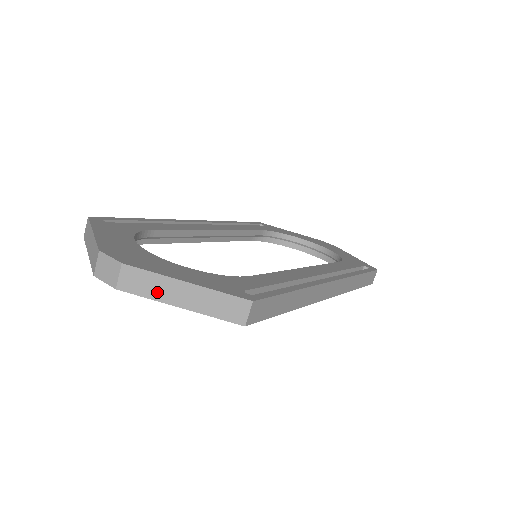
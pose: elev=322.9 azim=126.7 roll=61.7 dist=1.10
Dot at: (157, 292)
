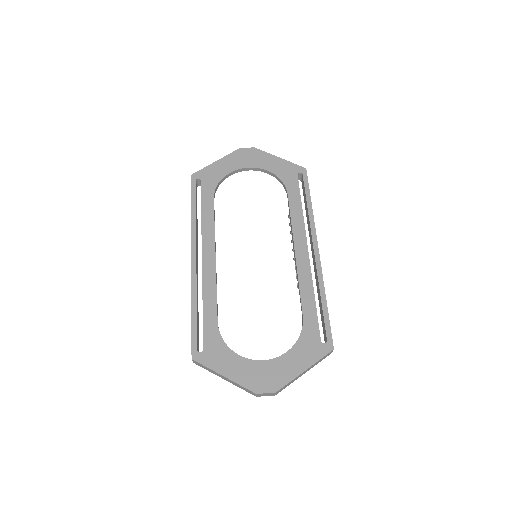
Dot at: (293, 381)
